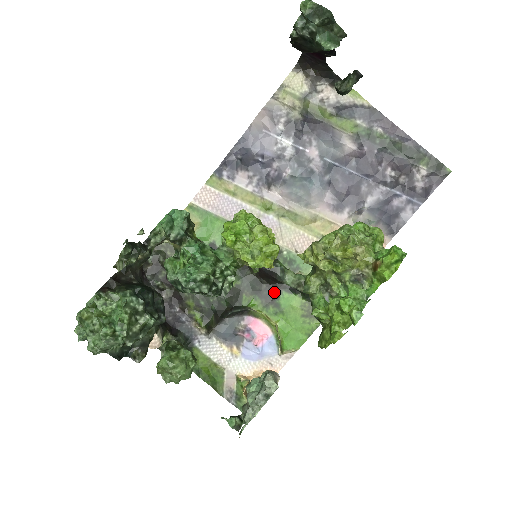
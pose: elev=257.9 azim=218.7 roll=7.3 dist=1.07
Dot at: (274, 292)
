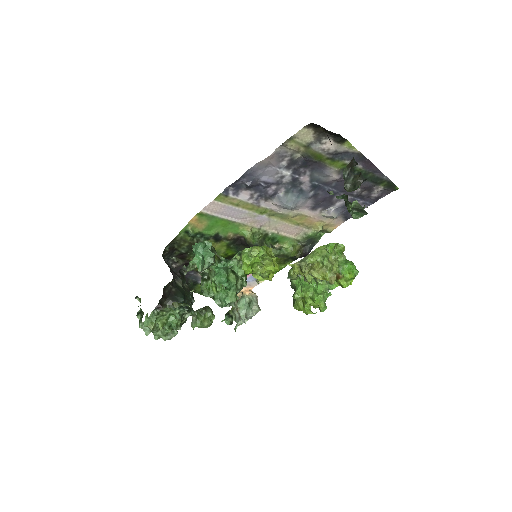
Dot at: occluded
